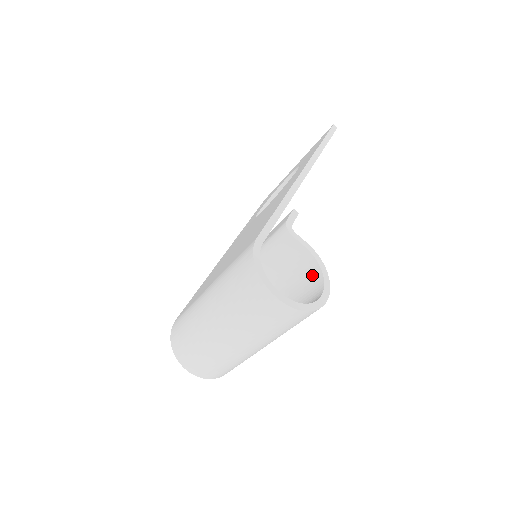
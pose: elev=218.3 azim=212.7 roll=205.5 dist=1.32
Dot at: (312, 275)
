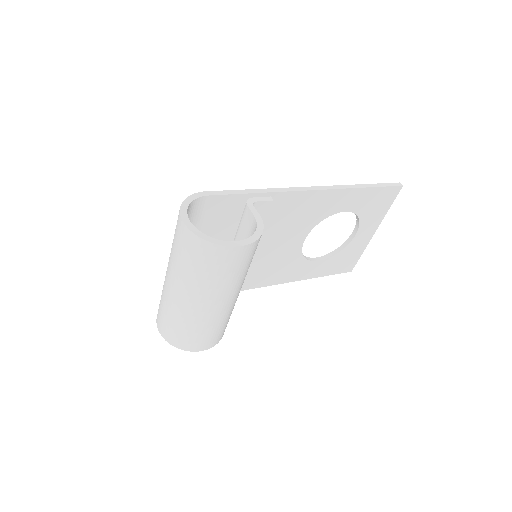
Dot at: occluded
